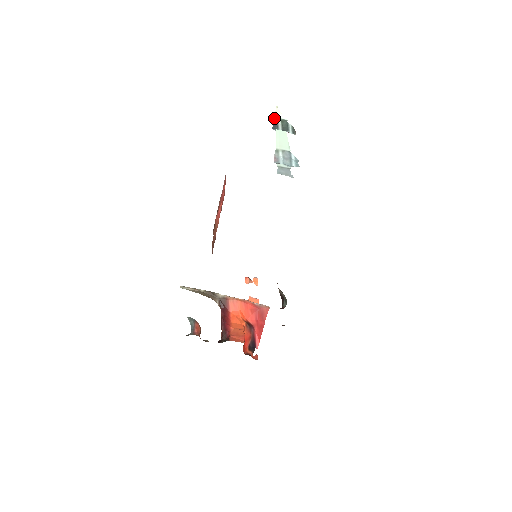
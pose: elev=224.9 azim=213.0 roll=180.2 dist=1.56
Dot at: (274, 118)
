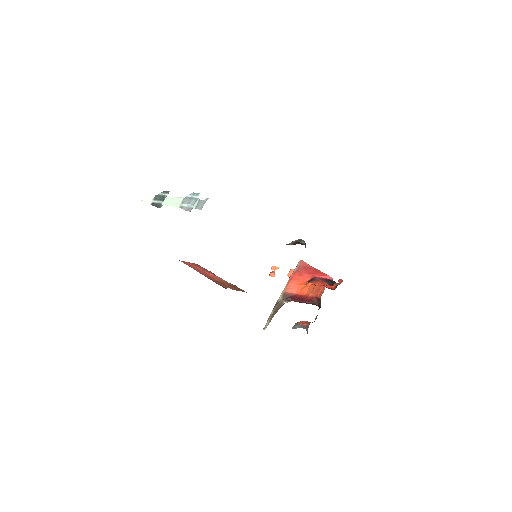
Dot at: occluded
